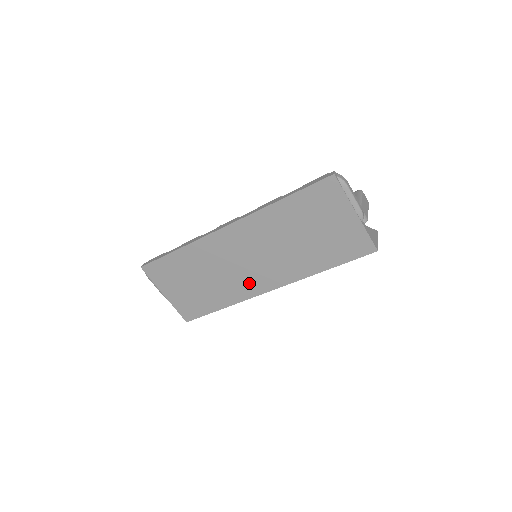
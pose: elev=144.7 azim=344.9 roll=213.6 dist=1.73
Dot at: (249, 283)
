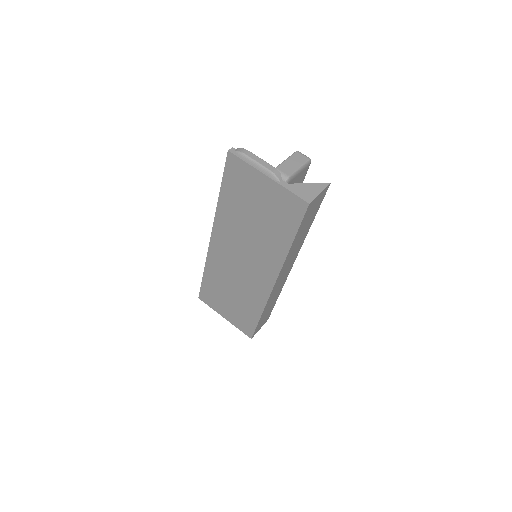
Dot at: (257, 283)
